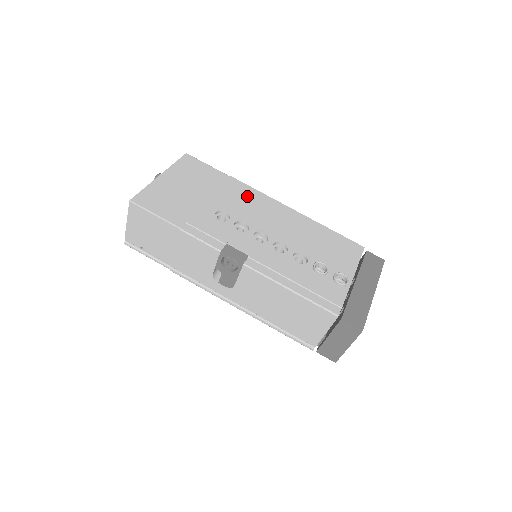
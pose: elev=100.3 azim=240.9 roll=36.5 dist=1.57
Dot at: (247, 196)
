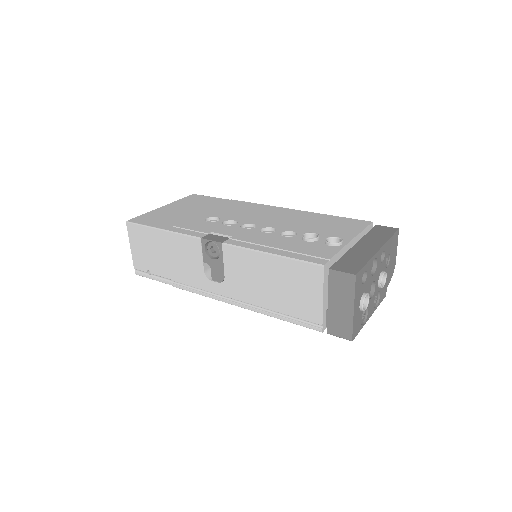
Dot at: (244, 207)
